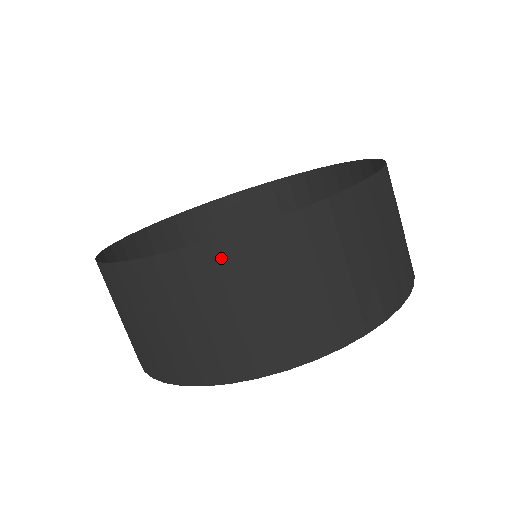
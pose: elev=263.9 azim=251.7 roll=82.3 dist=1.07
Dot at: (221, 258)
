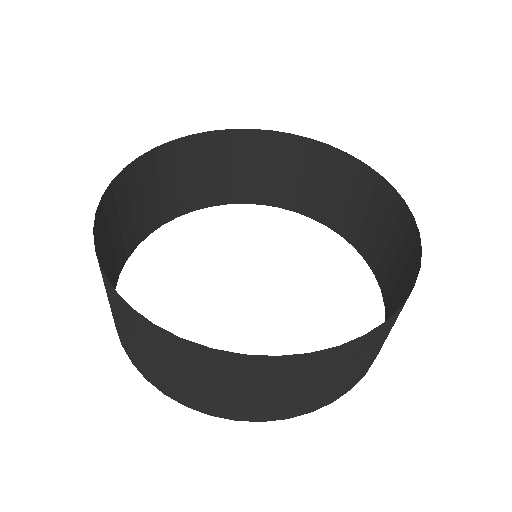
Dot at: (217, 360)
